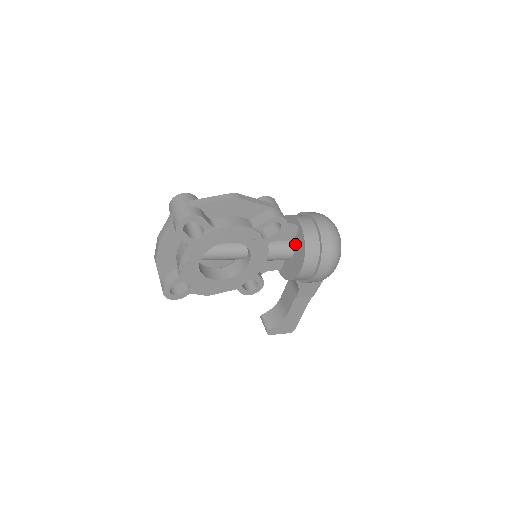
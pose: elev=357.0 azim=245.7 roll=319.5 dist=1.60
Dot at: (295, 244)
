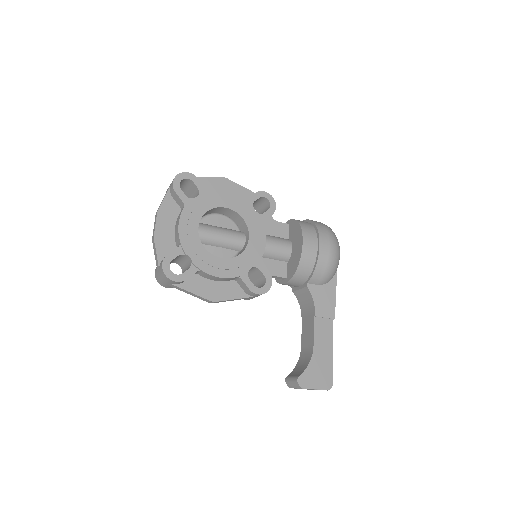
Dot at: (290, 237)
